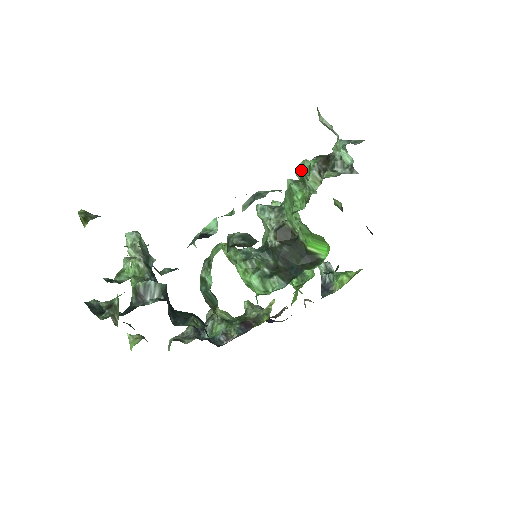
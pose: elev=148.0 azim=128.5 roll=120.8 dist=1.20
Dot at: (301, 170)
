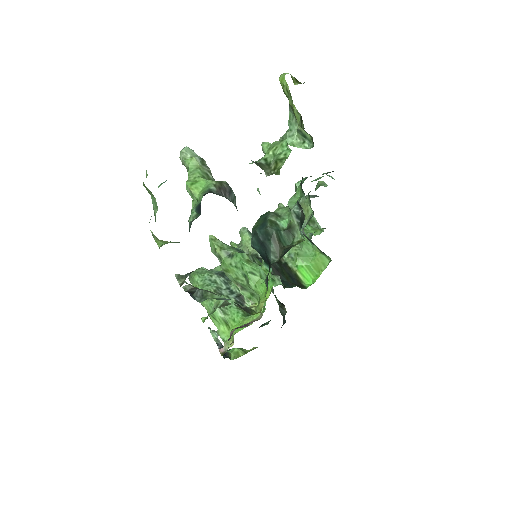
Dot at: occluded
